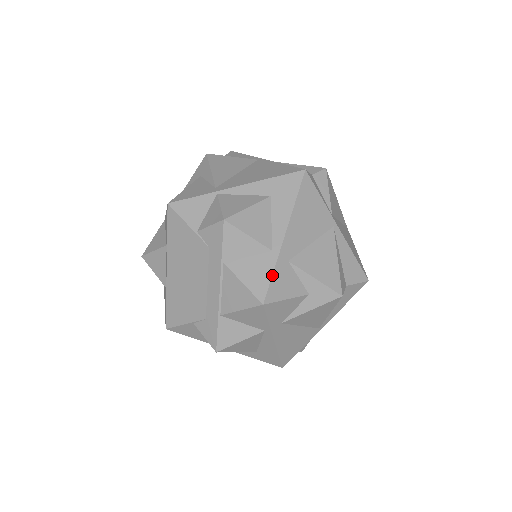
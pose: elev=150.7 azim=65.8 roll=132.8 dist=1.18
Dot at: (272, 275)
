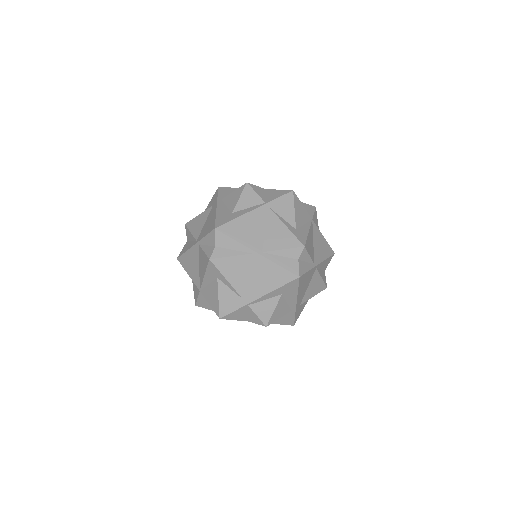
Dot at: (295, 317)
